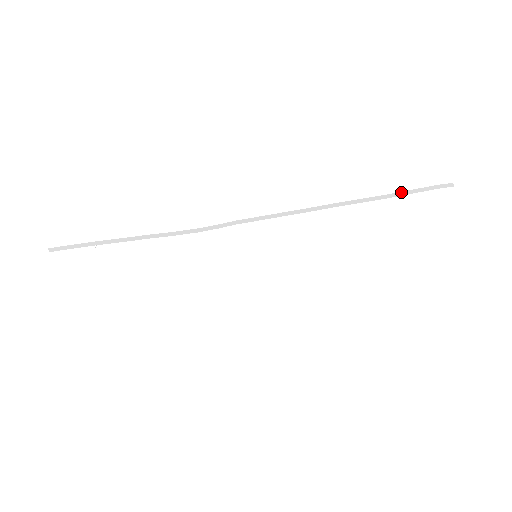
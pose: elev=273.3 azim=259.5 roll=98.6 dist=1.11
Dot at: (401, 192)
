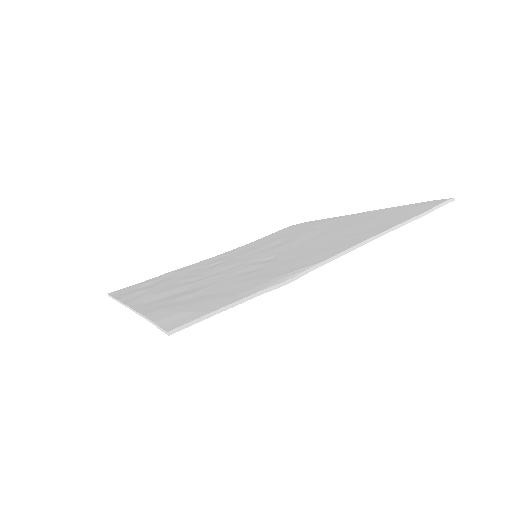
Dot at: (427, 211)
